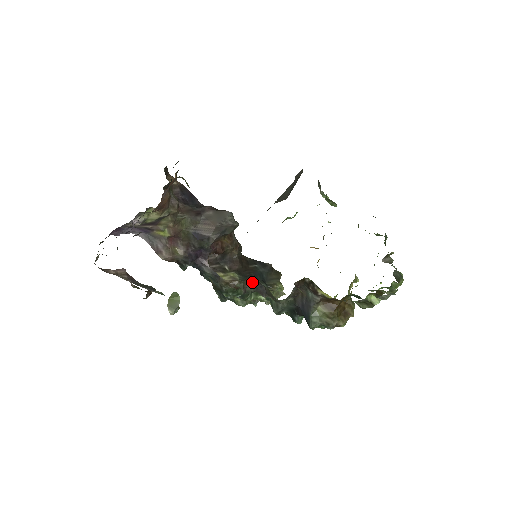
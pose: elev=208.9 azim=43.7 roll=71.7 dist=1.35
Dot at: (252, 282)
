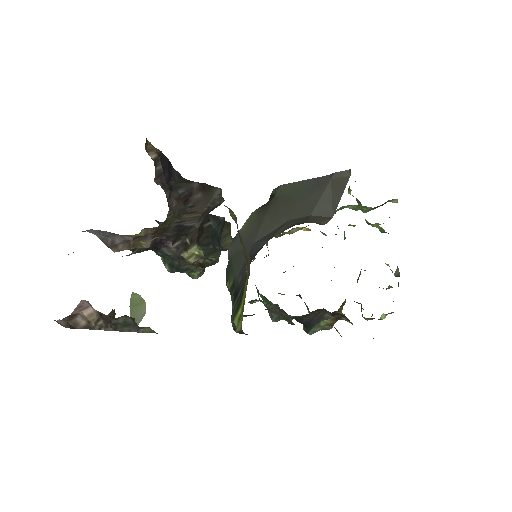
Dot at: (269, 307)
